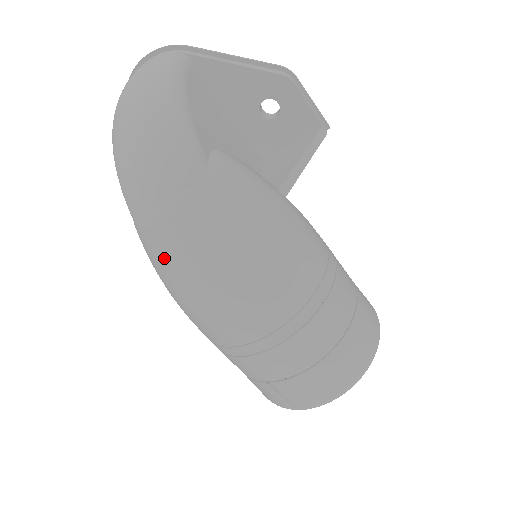
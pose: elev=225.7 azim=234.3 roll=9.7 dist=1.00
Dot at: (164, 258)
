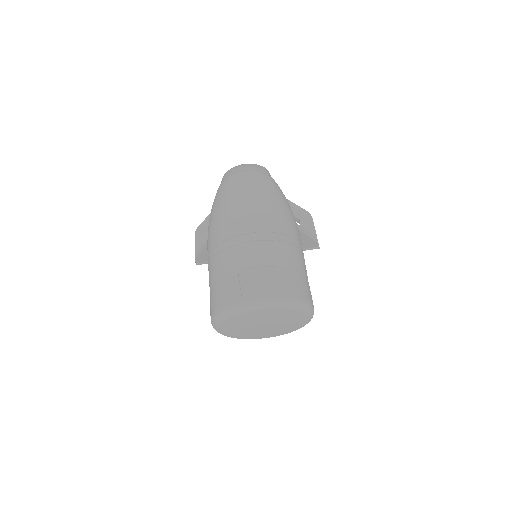
Dot at: (231, 185)
